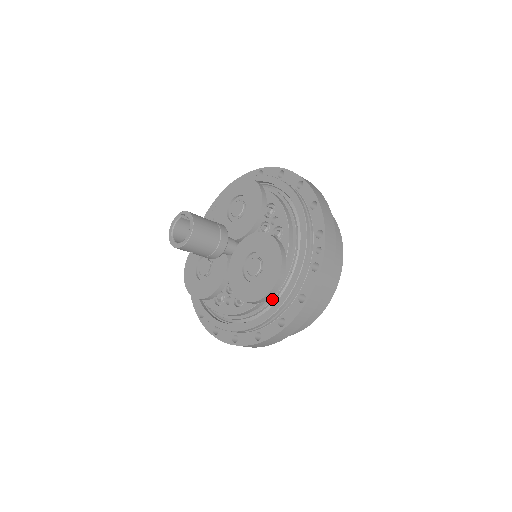
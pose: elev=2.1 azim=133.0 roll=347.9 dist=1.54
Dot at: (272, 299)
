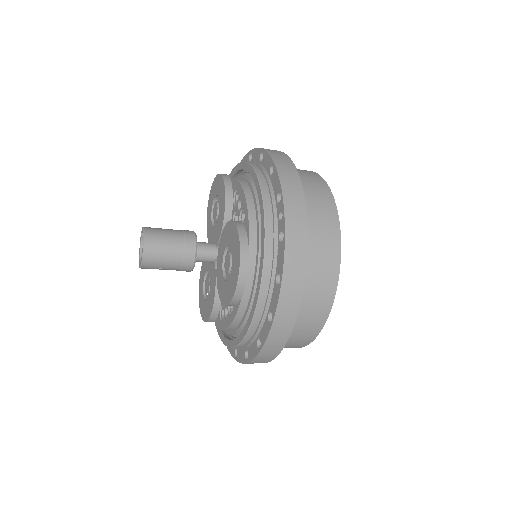
Dot at: (252, 293)
